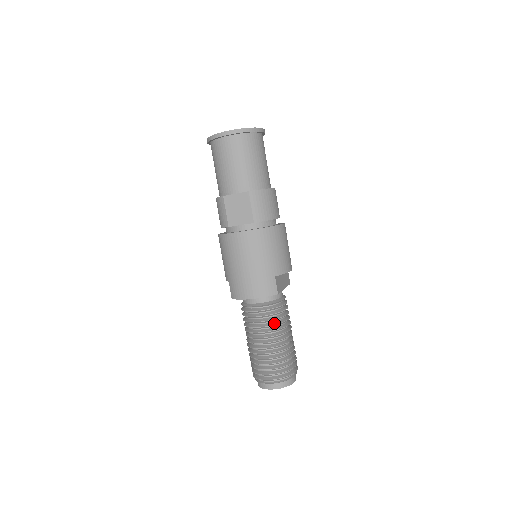
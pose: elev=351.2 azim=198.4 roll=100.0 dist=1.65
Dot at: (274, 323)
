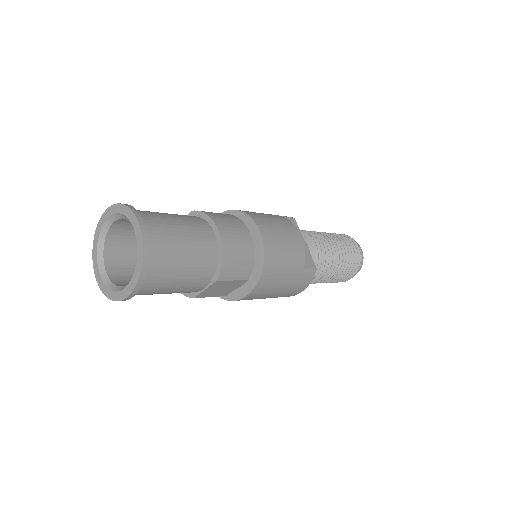
Dot at: (325, 268)
